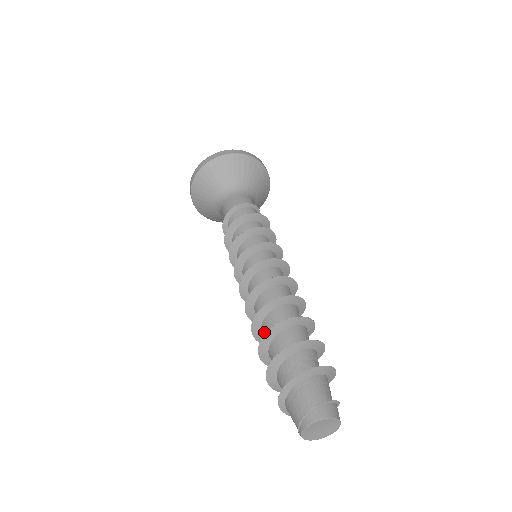
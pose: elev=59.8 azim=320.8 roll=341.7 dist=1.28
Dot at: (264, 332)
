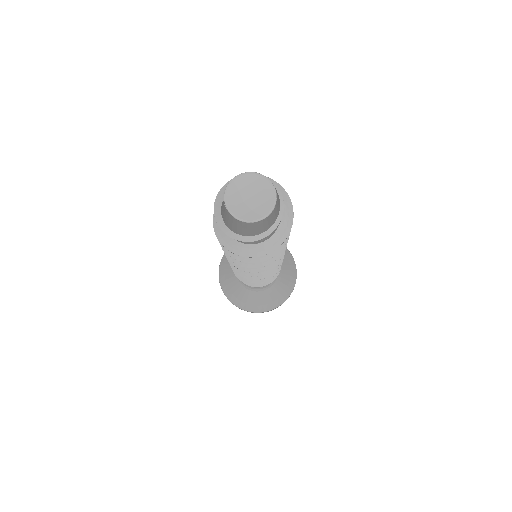
Dot at: occluded
